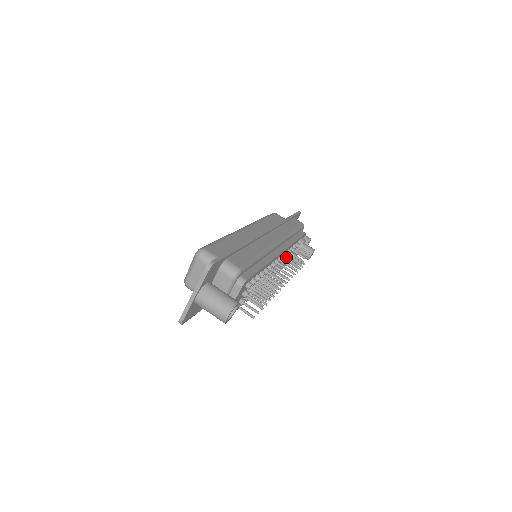
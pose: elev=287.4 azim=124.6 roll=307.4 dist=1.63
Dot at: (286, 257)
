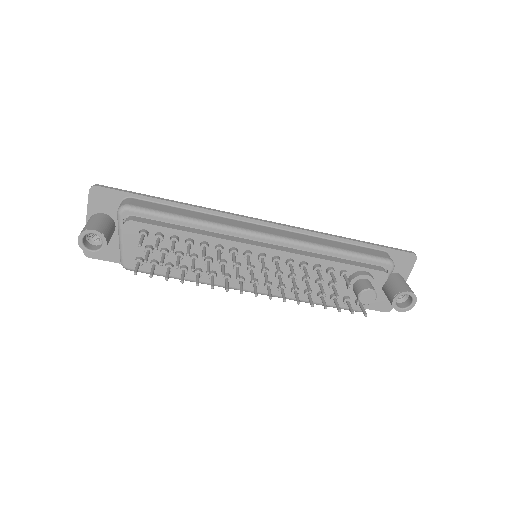
Dot at: occluded
